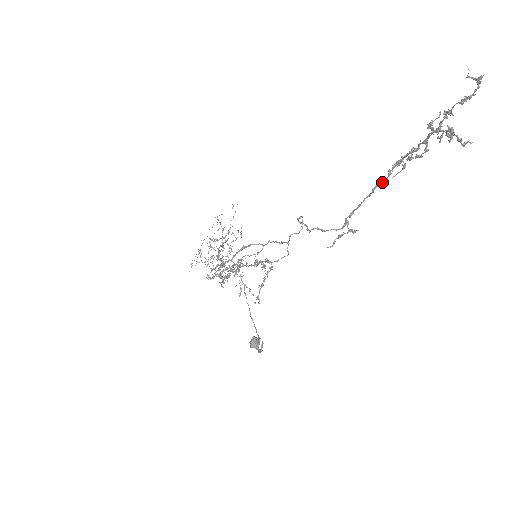
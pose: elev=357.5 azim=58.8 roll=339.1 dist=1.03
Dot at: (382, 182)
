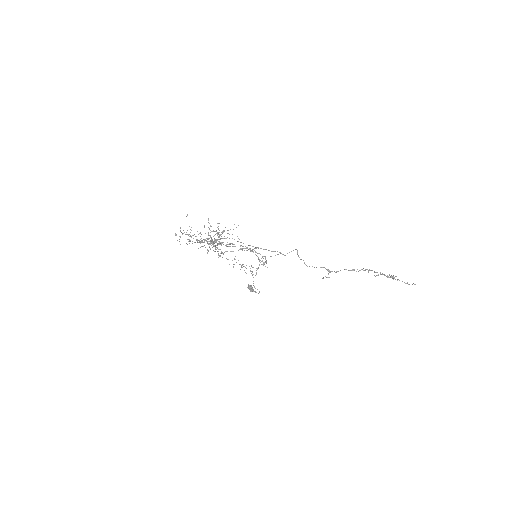
Dot at: occluded
